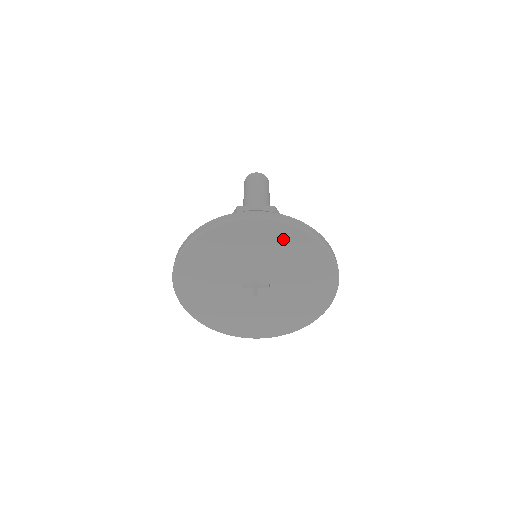
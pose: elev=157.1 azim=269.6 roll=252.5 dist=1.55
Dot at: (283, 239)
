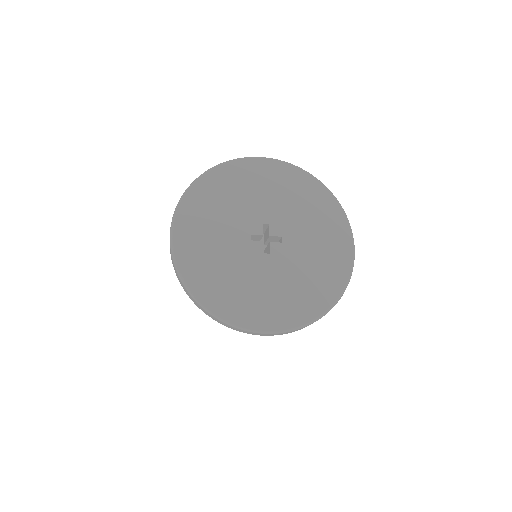
Dot at: (292, 181)
